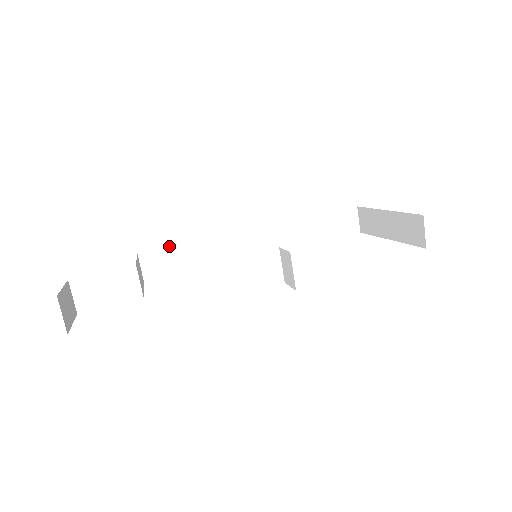
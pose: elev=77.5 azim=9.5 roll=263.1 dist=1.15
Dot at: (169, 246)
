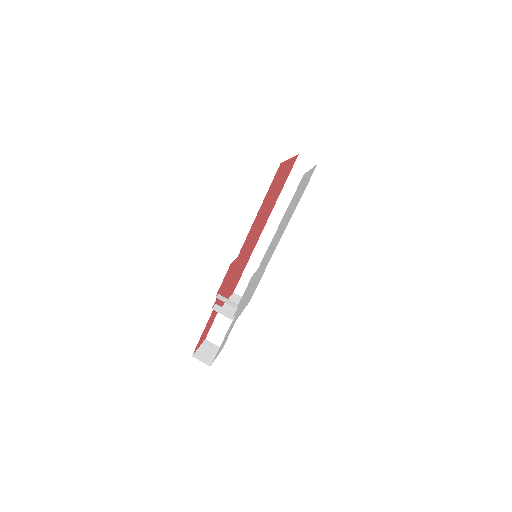
Dot at: (242, 277)
